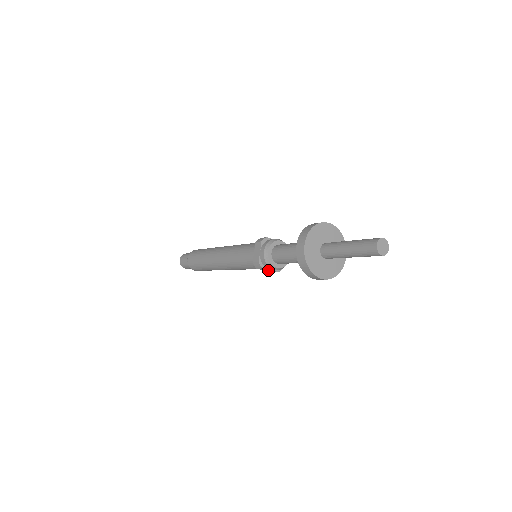
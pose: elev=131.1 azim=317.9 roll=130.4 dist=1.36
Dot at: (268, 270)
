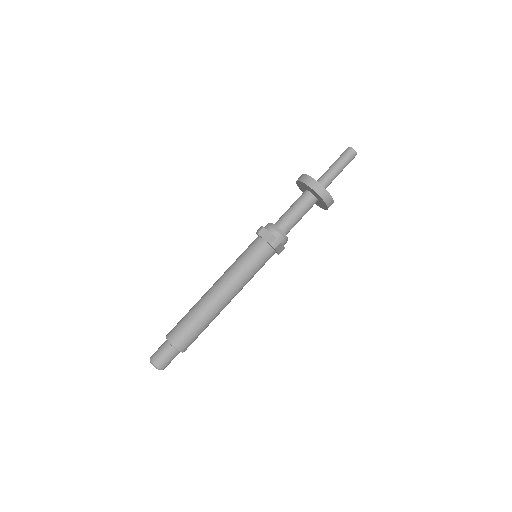
Dot at: (280, 248)
